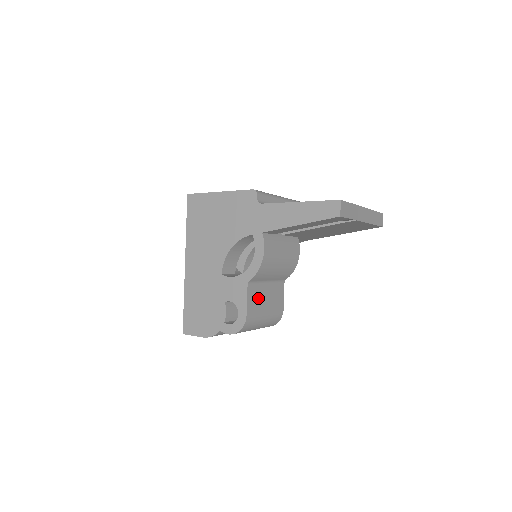
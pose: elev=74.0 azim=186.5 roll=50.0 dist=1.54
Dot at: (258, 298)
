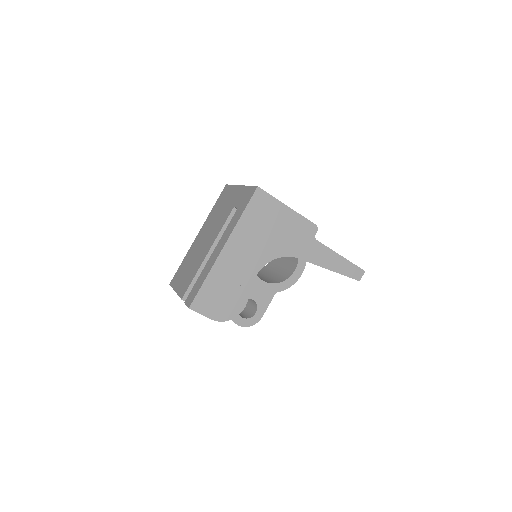
Dot at: occluded
